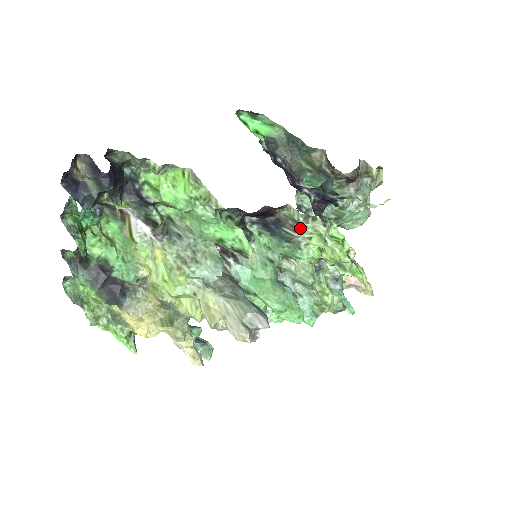
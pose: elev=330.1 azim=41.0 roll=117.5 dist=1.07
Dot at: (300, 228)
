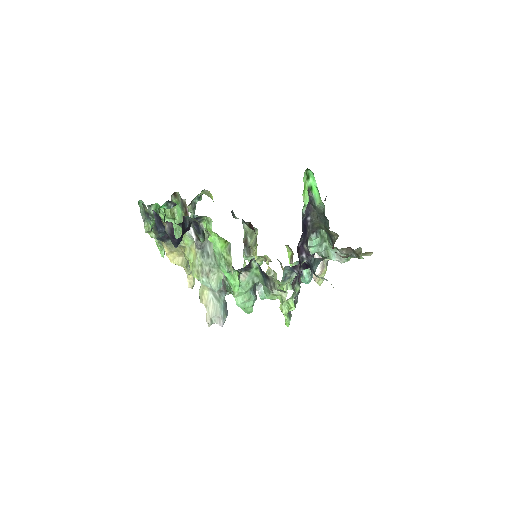
Dot at: (274, 291)
